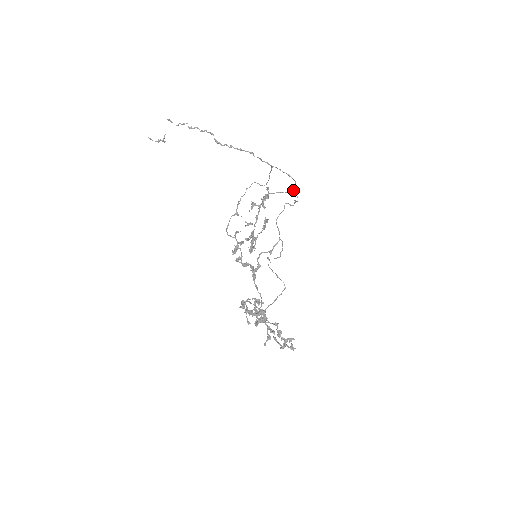
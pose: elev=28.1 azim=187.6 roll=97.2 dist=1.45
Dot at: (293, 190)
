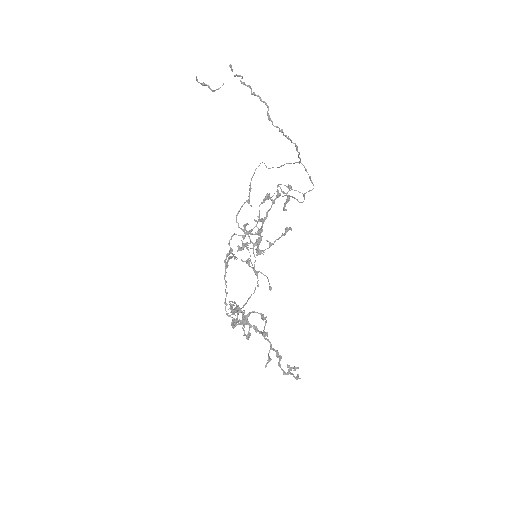
Dot at: occluded
